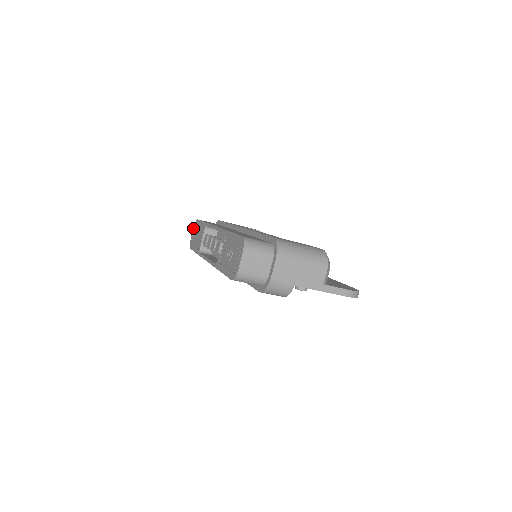
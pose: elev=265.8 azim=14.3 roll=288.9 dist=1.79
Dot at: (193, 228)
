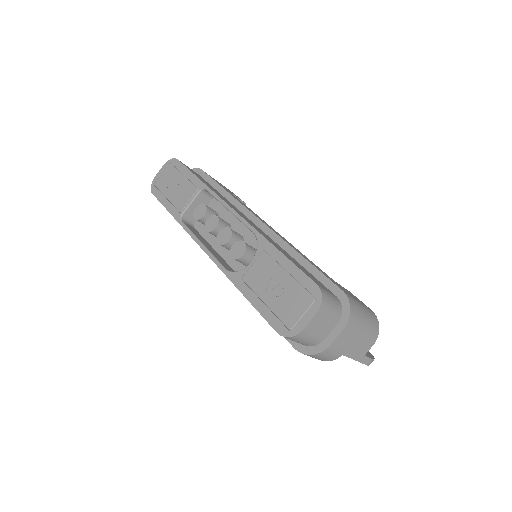
Dot at: (164, 165)
